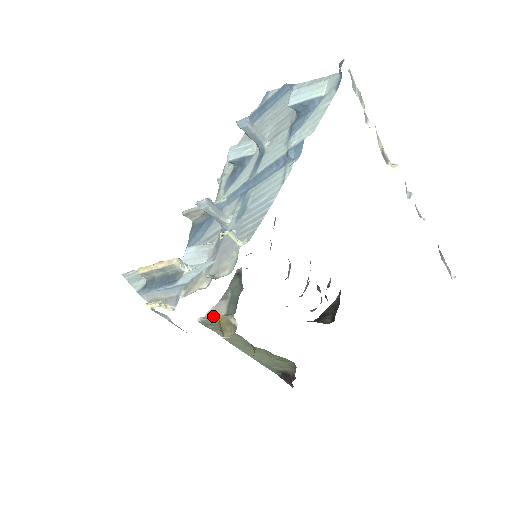
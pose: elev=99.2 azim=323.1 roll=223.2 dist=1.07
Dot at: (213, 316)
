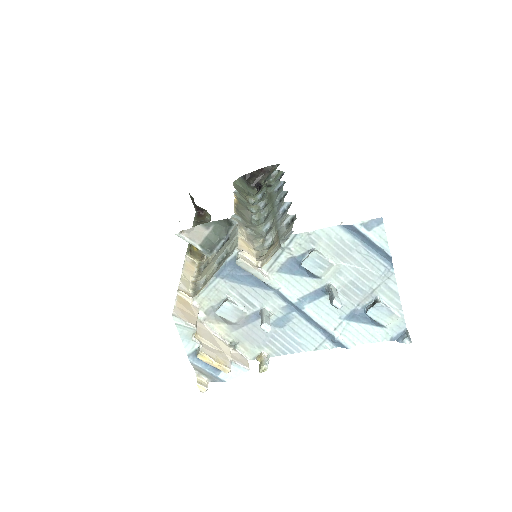
Dot at: (190, 236)
